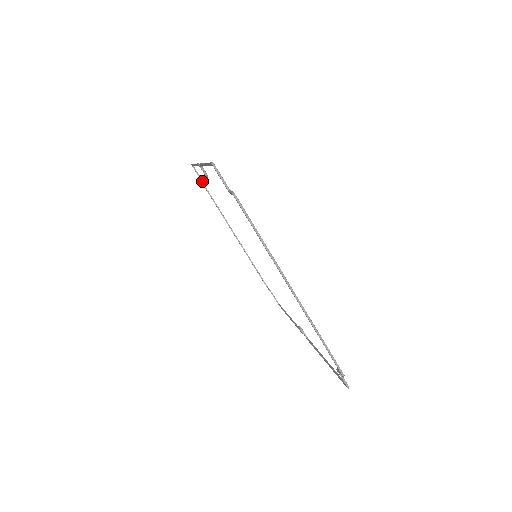
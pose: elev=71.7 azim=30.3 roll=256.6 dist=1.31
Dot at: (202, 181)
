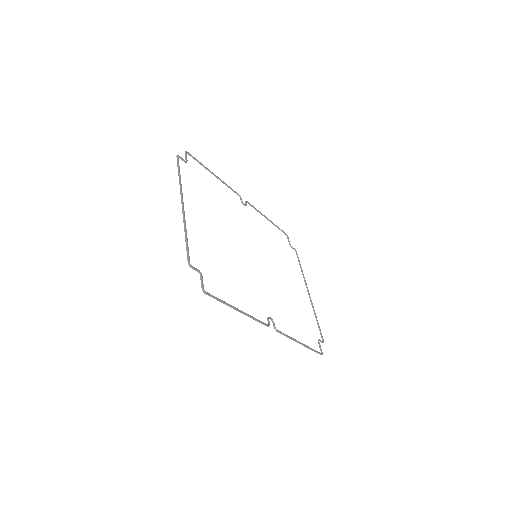
Dot at: (291, 246)
